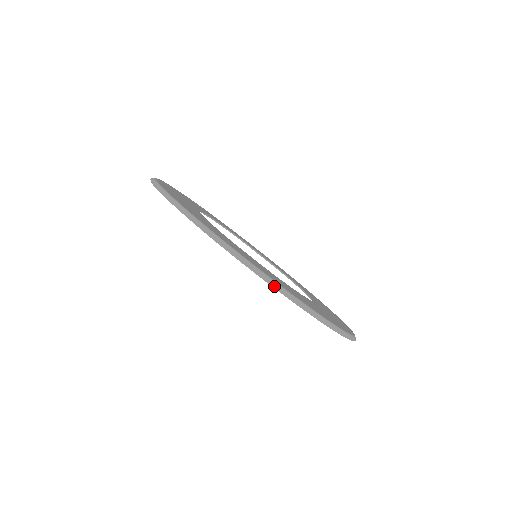
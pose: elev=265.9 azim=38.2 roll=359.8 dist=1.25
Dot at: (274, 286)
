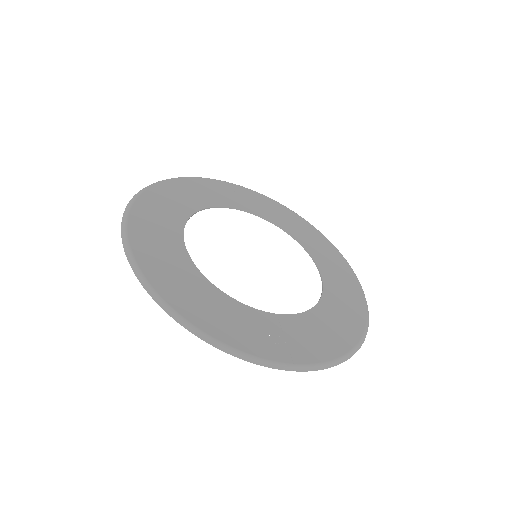
Dot at: occluded
